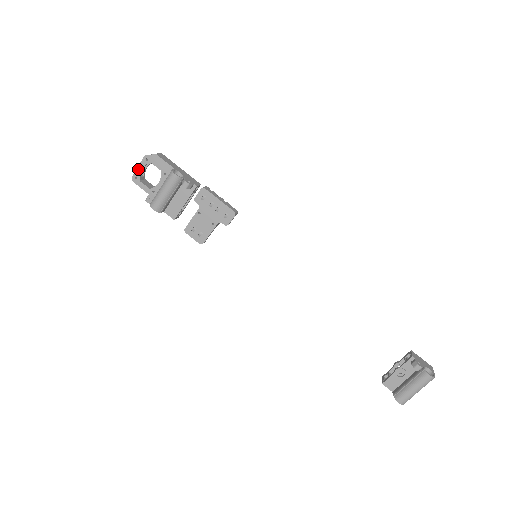
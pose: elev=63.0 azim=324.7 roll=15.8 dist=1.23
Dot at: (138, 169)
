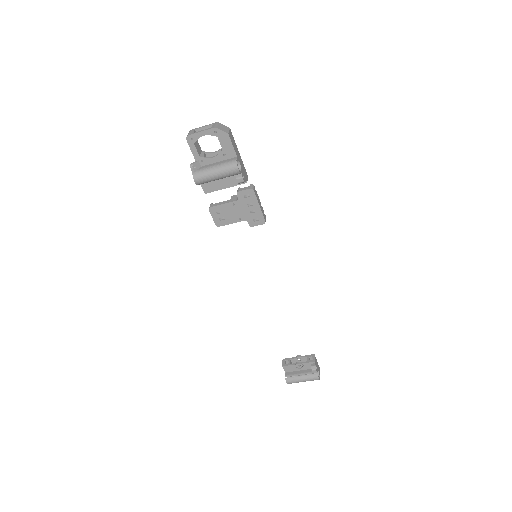
Dot at: (200, 133)
